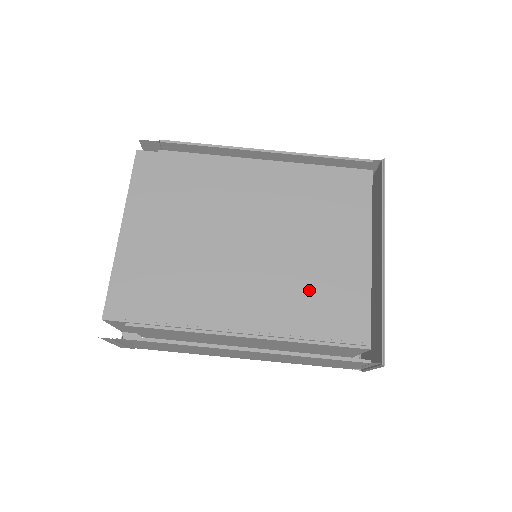
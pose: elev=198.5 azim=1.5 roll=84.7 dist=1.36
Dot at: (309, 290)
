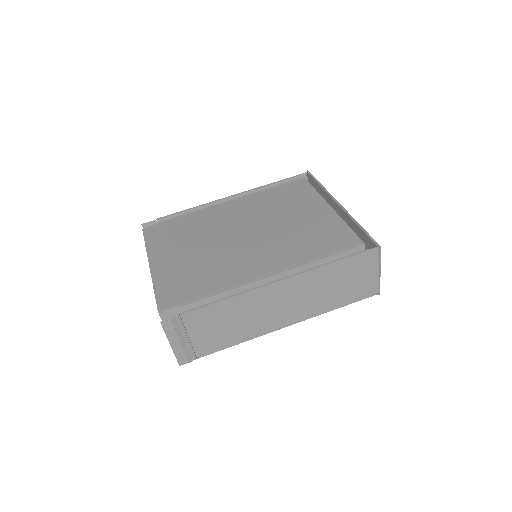
Dot at: (301, 237)
